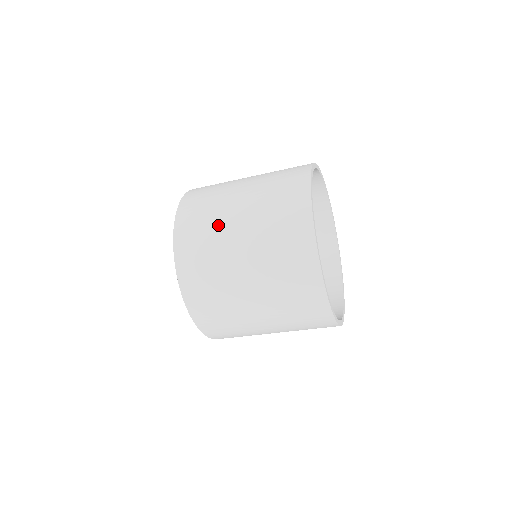
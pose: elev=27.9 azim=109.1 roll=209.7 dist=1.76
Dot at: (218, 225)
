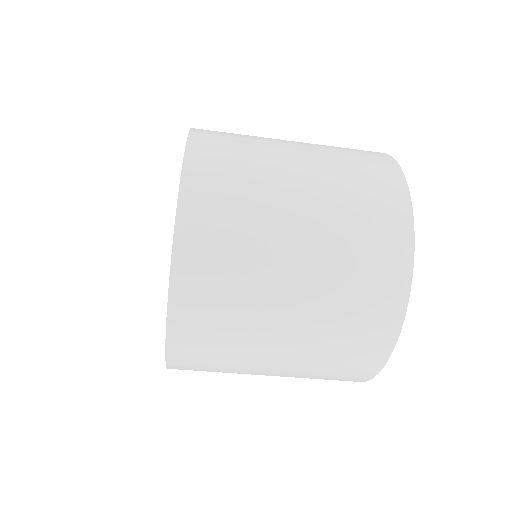
Dot at: (262, 214)
